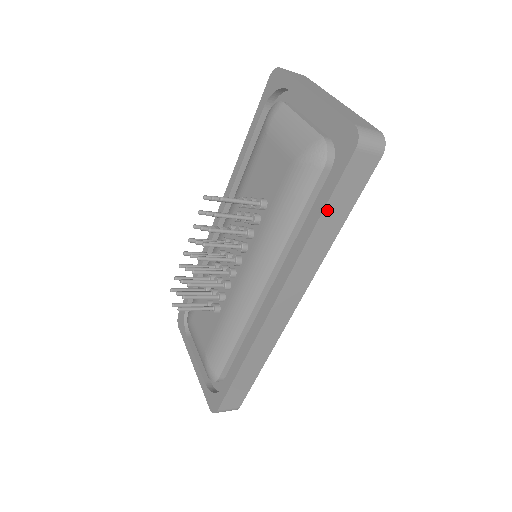
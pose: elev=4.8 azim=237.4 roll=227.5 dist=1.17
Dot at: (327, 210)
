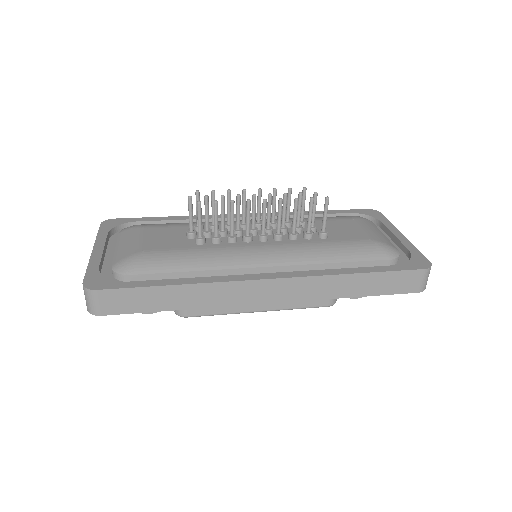
Dot at: (374, 275)
